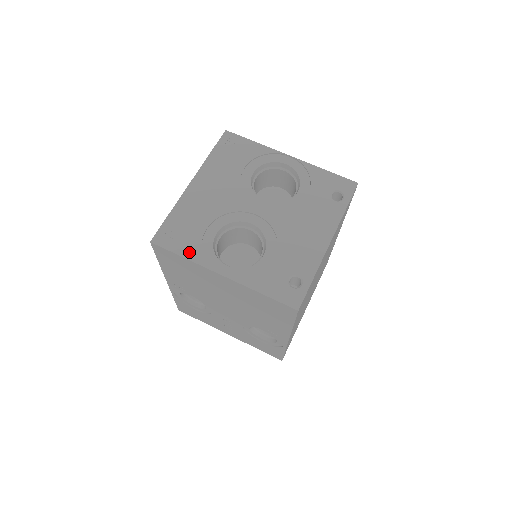
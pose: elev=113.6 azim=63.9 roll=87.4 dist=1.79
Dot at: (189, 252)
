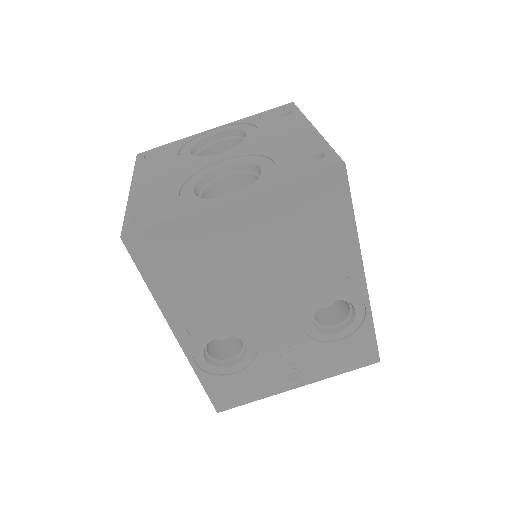
Dot at: (176, 214)
